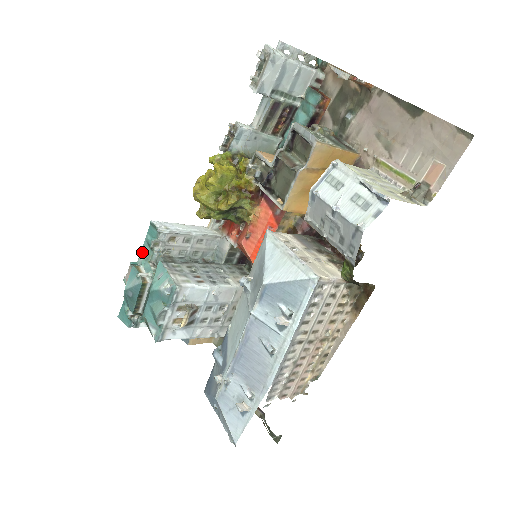
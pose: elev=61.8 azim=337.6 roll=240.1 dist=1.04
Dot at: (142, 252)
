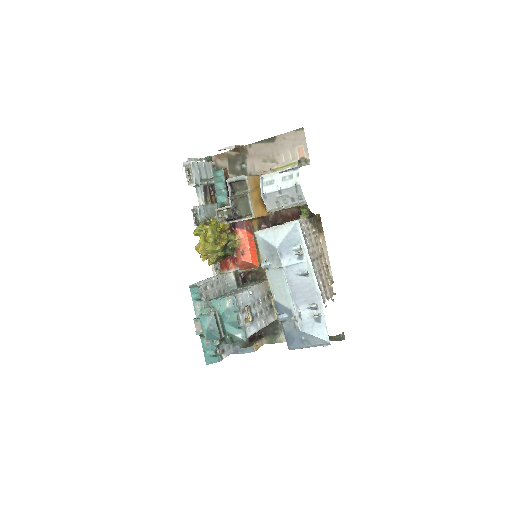
Dot at: (195, 309)
